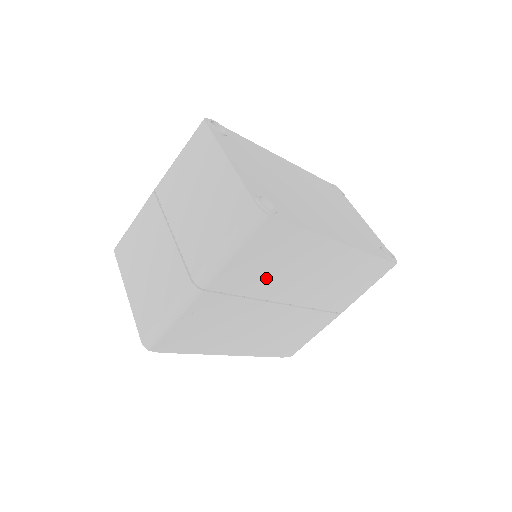
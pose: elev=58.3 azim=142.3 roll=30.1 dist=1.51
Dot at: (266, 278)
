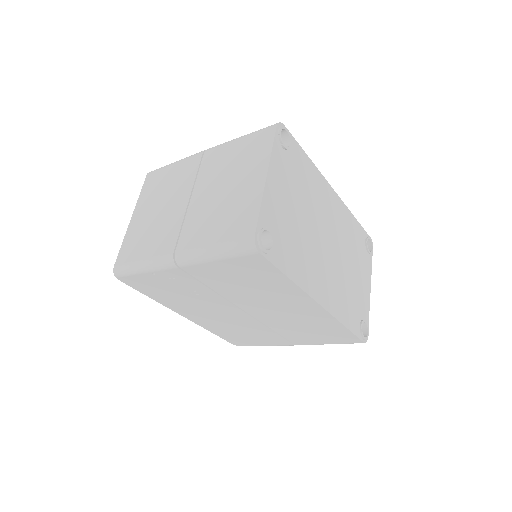
Dot at: (238, 289)
